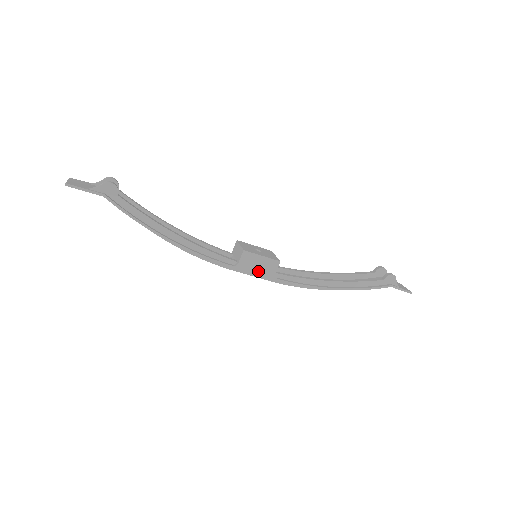
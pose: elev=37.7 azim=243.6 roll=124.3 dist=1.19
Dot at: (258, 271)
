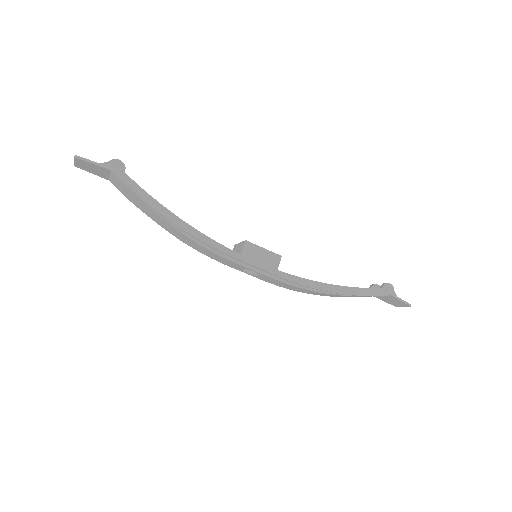
Dot at: (261, 264)
